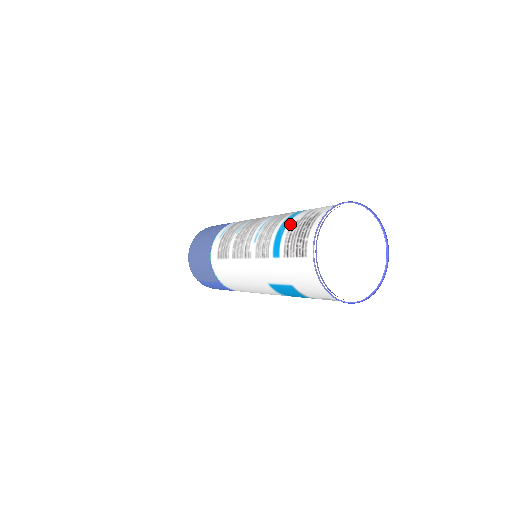
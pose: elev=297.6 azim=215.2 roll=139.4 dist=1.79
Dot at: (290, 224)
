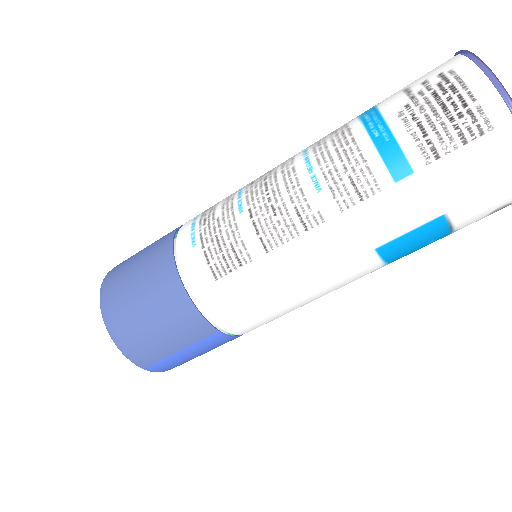
Dot at: (394, 117)
